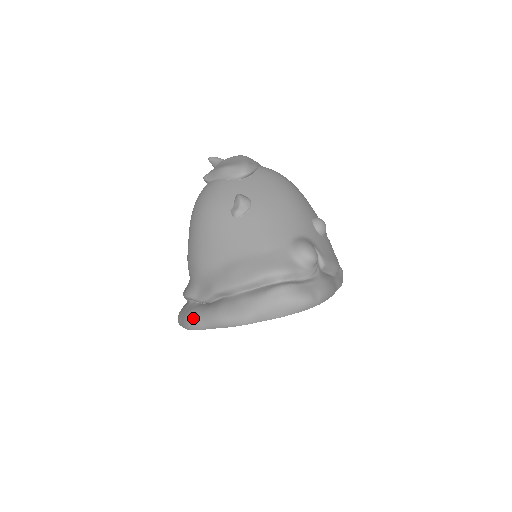
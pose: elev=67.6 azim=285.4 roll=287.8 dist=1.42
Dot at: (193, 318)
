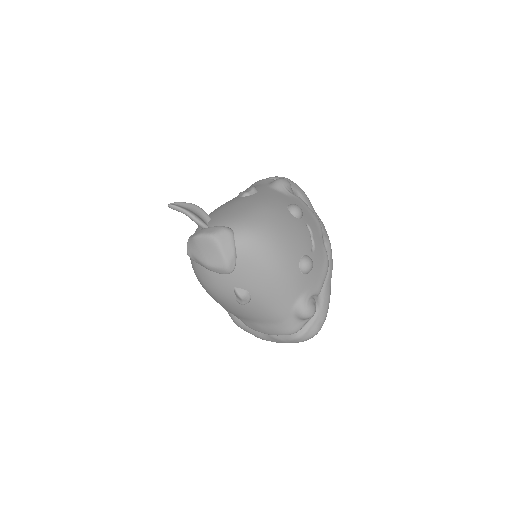
Dot at: occluded
